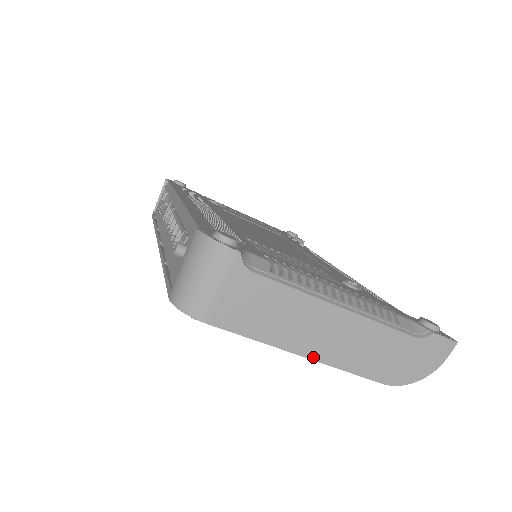
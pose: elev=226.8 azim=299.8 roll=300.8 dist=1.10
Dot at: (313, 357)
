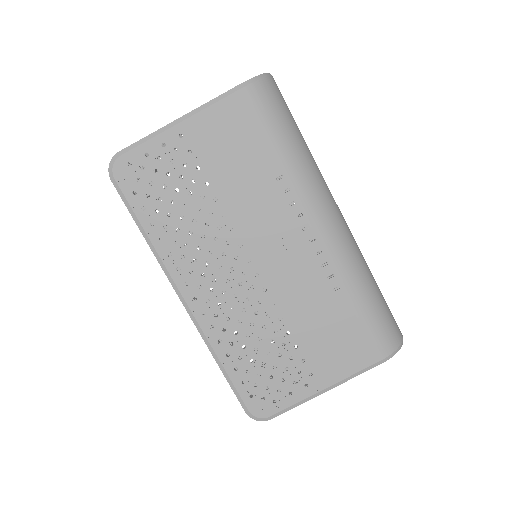
Dot at: (185, 115)
